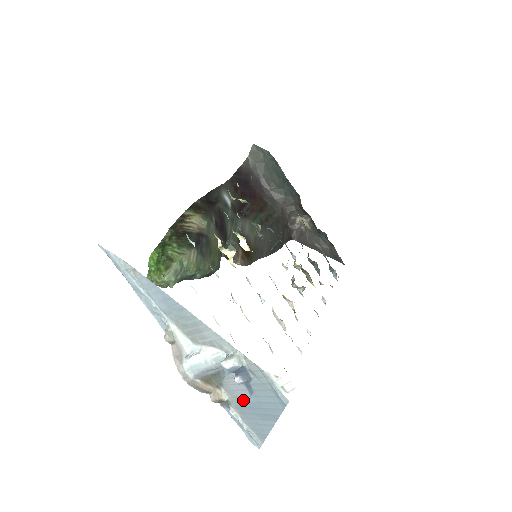
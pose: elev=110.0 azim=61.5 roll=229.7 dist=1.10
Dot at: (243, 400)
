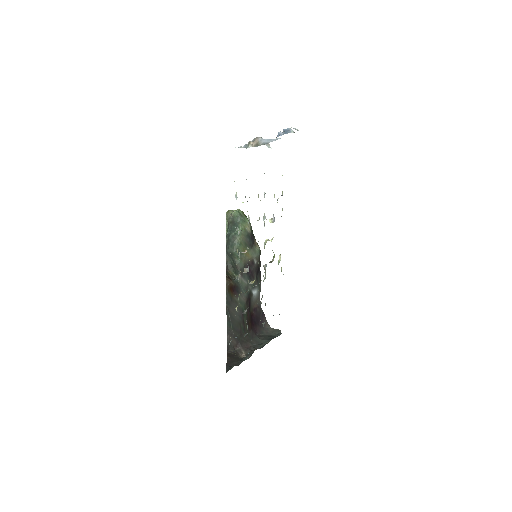
Dot at: occluded
